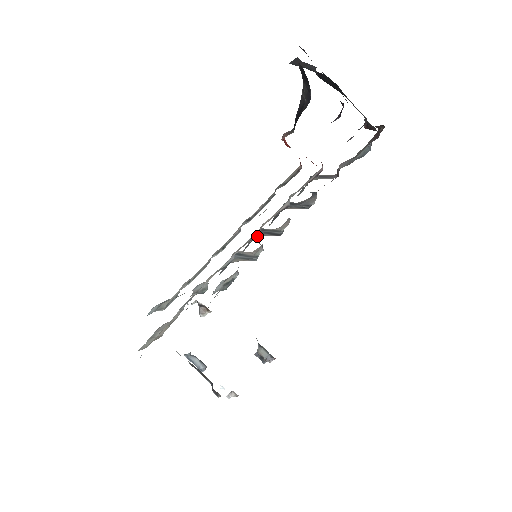
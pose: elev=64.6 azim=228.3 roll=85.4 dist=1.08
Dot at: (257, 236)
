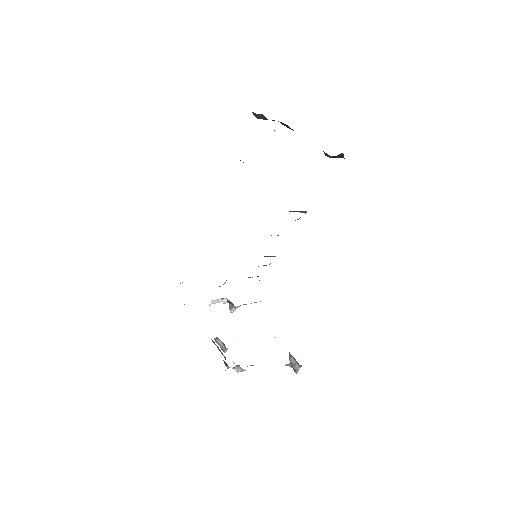
Dot at: occluded
